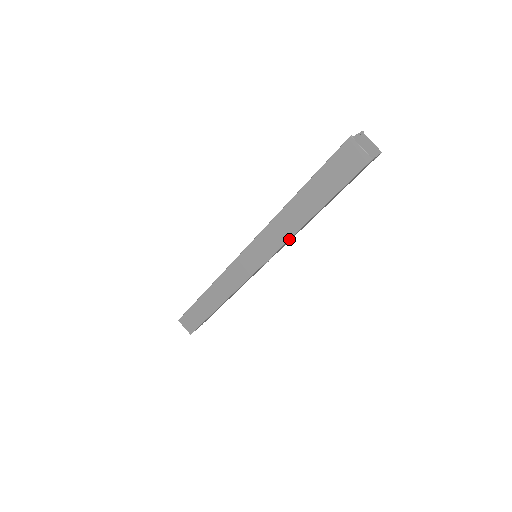
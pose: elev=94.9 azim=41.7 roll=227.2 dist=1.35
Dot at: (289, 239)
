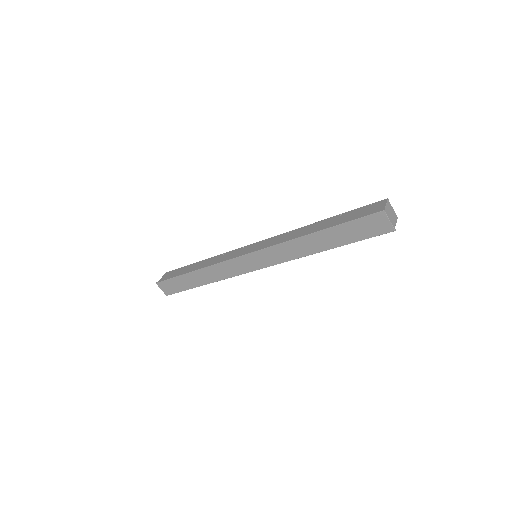
Dot at: (298, 258)
